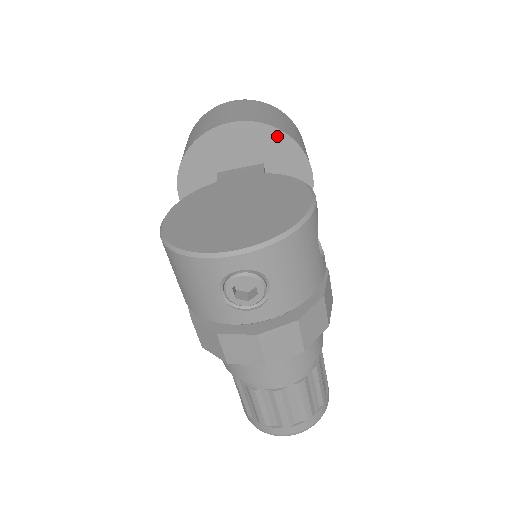
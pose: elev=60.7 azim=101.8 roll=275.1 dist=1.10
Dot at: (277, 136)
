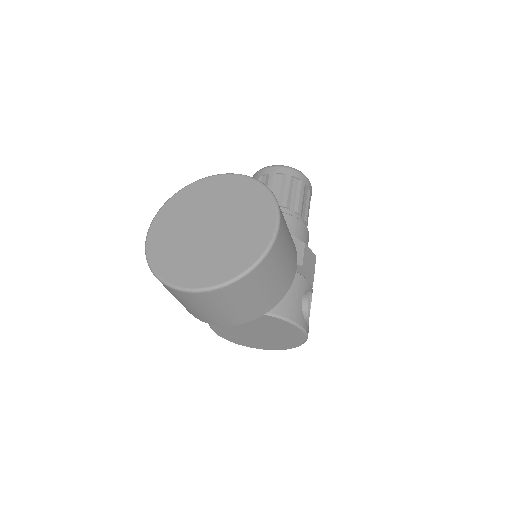
Dot at: occluded
